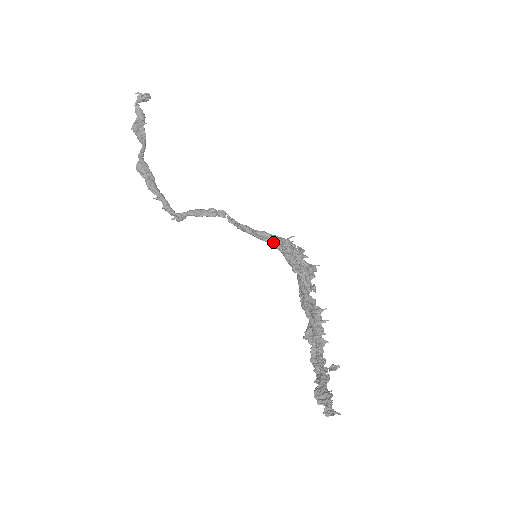
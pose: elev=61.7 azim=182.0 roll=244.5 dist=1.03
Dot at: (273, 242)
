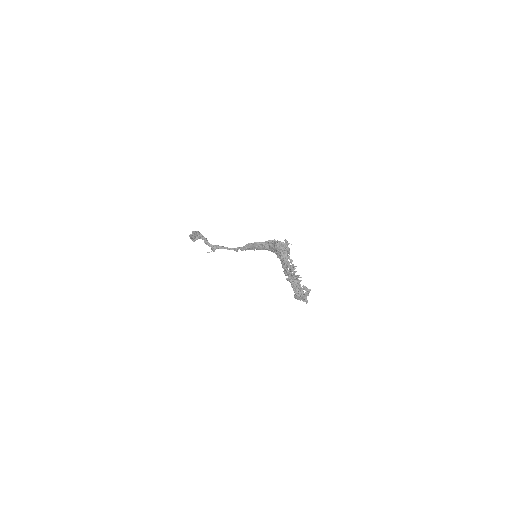
Dot at: (265, 242)
